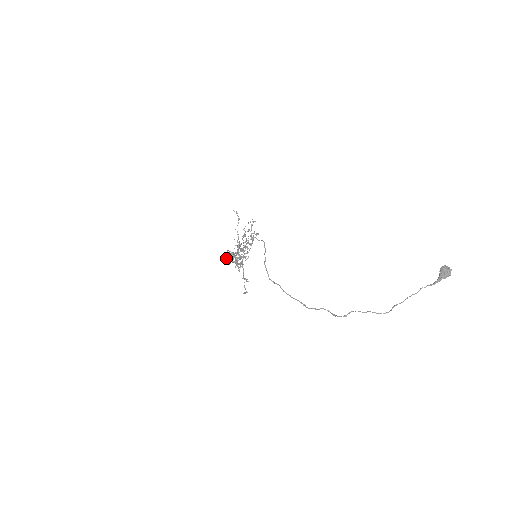
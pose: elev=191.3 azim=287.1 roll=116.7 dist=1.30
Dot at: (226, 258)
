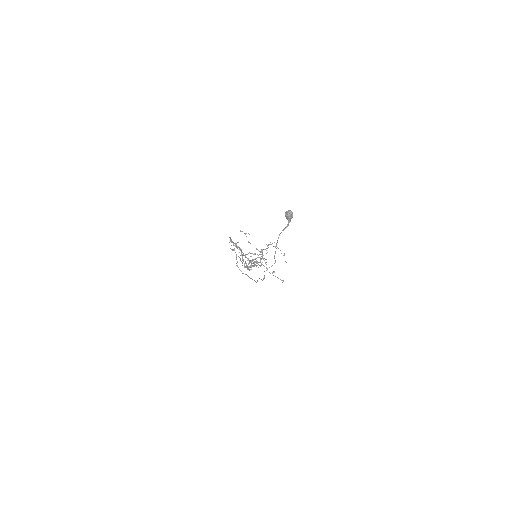
Dot at: (245, 267)
